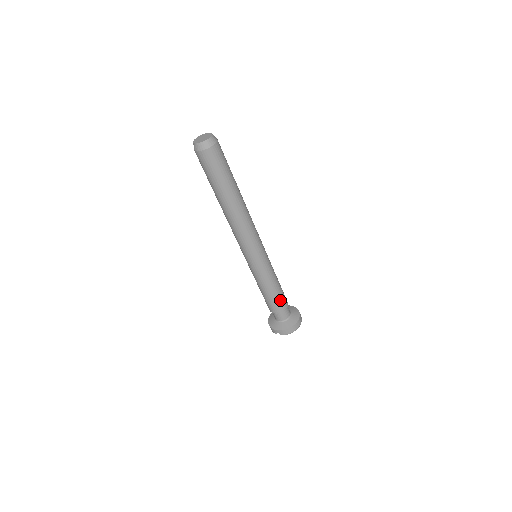
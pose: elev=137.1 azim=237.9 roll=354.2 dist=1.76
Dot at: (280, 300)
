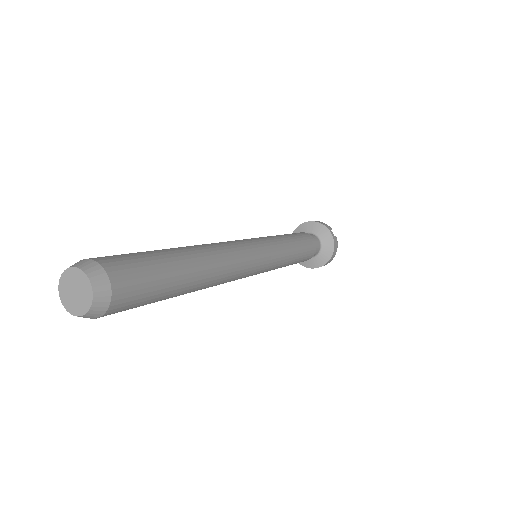
Dot at: occluded
